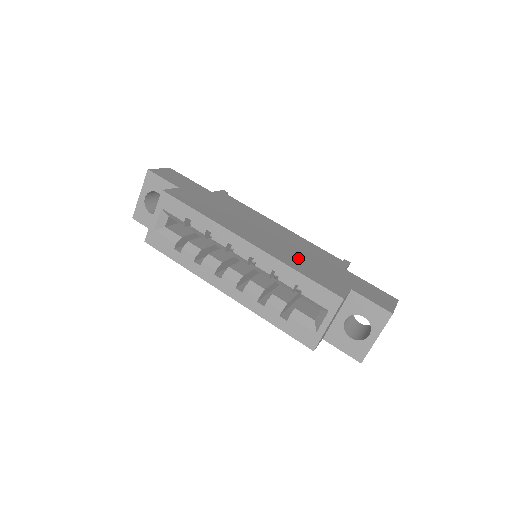
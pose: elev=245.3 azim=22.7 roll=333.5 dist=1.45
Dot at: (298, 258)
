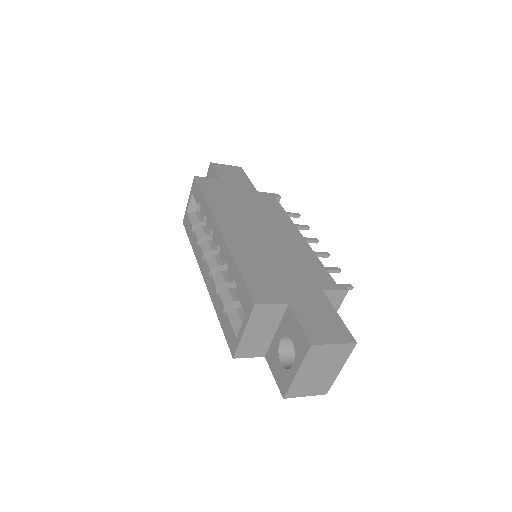
Dot at: (263, 259)
